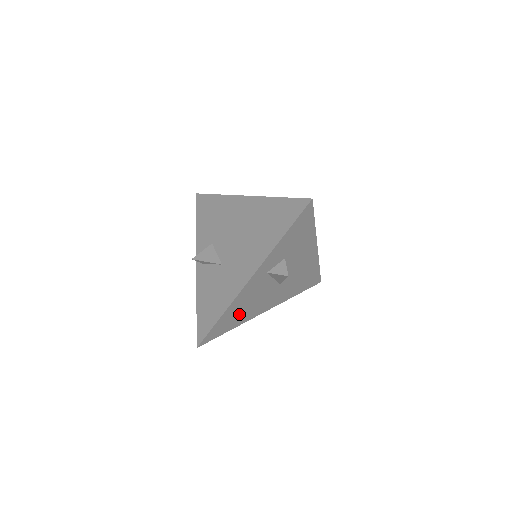
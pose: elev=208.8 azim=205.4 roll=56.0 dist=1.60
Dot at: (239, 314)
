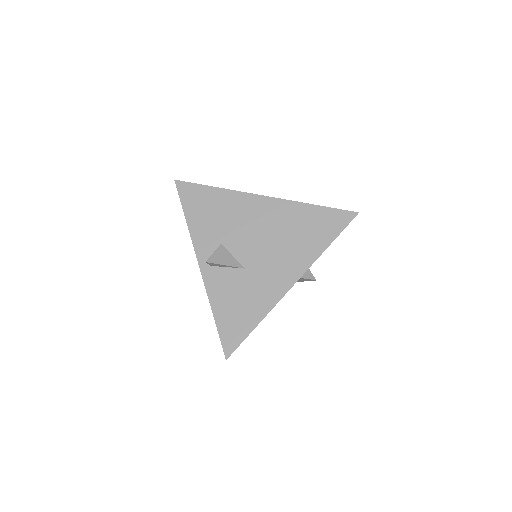
Dot at: occluded
